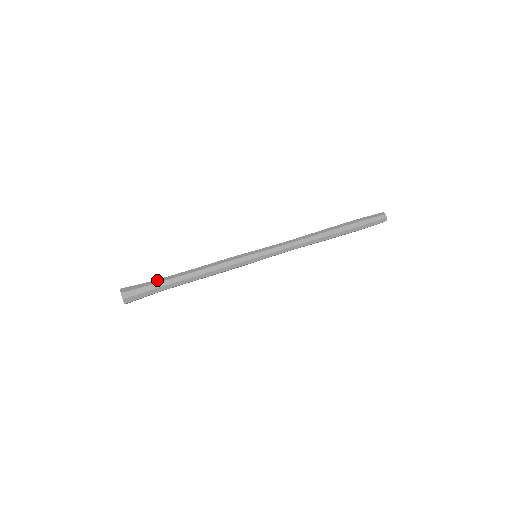
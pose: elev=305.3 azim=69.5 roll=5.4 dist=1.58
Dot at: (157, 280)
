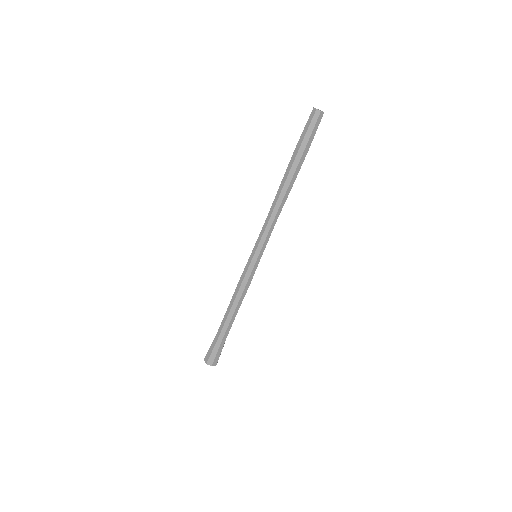
Dot at: (216, 336)
